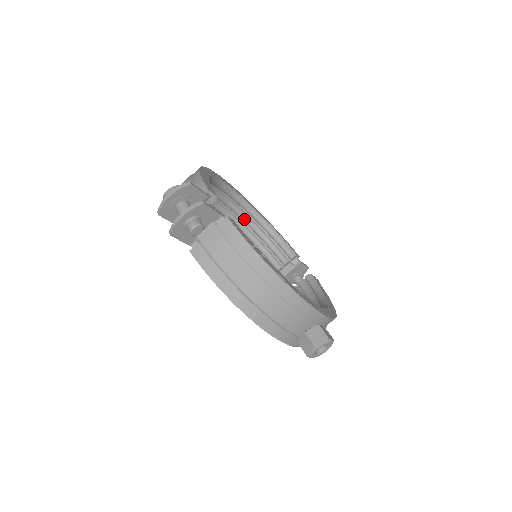
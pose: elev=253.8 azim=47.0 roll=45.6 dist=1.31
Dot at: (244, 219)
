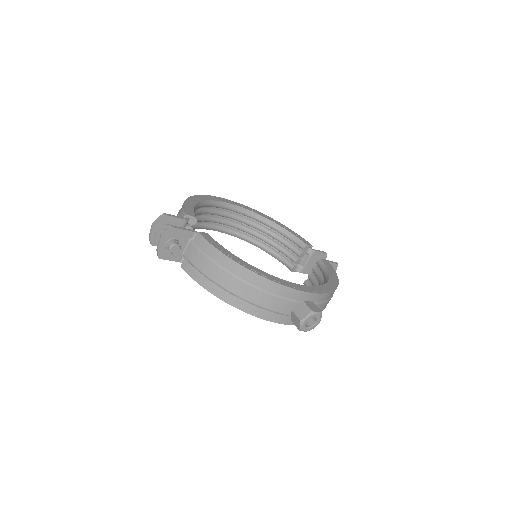
Dot at: (255, 227)
